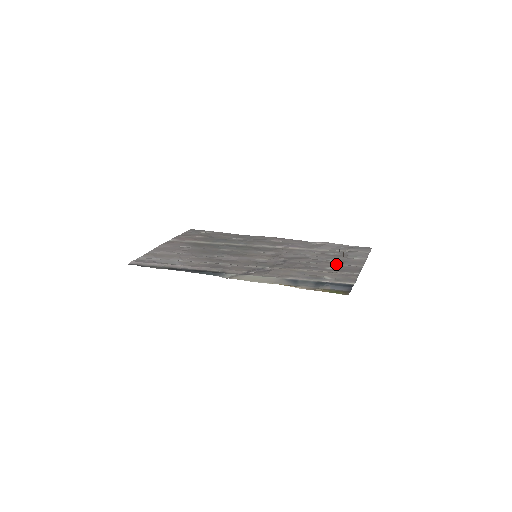
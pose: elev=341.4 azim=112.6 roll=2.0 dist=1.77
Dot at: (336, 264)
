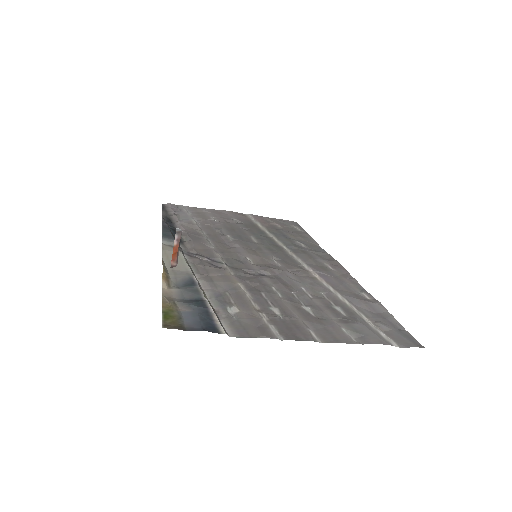
Dot at: (296, 314)
